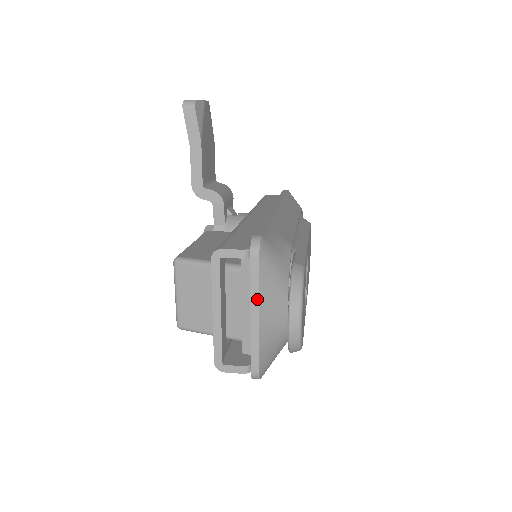
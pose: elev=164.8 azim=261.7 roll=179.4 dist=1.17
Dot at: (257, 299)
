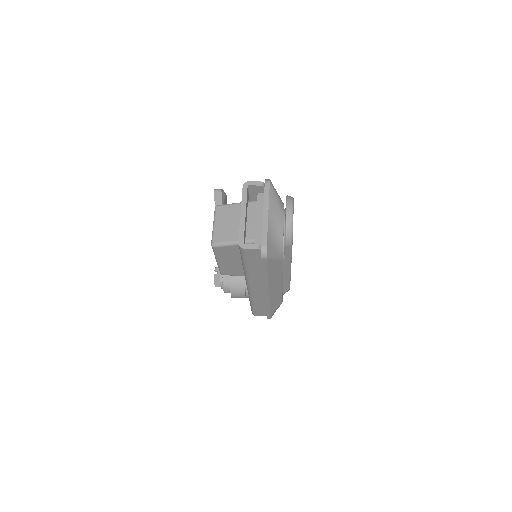
Dot at: (267, 204)
